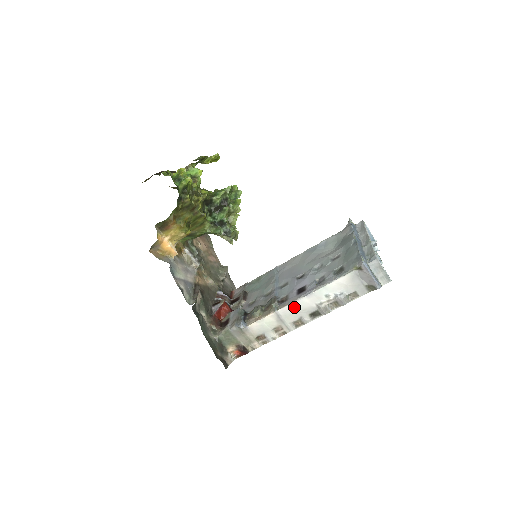
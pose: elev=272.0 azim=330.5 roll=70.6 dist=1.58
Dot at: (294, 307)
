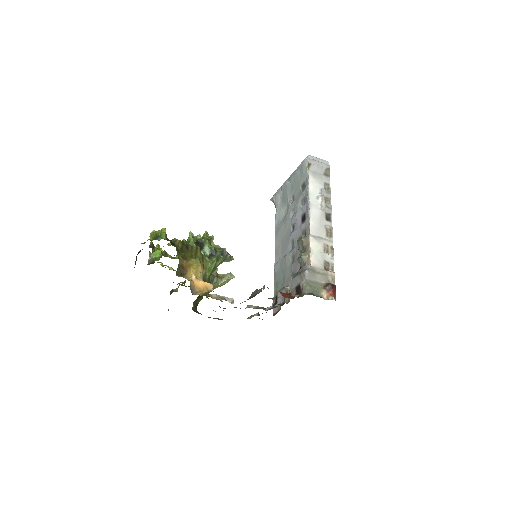
Dot at: (314, 223)
